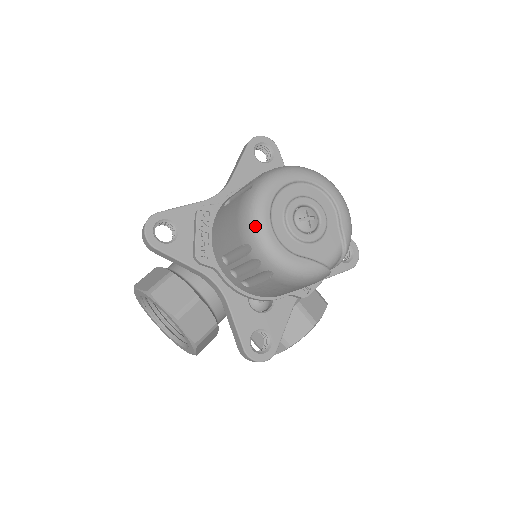
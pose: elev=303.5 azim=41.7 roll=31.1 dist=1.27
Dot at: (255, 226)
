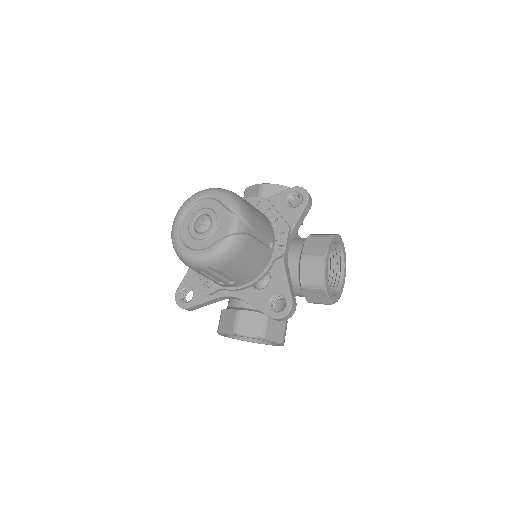
Dot at: (180, 256)
